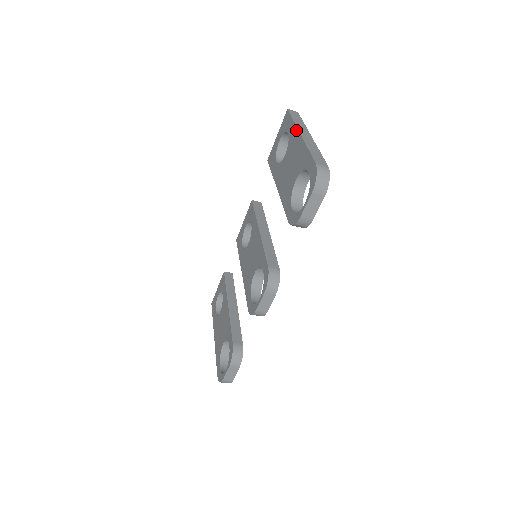
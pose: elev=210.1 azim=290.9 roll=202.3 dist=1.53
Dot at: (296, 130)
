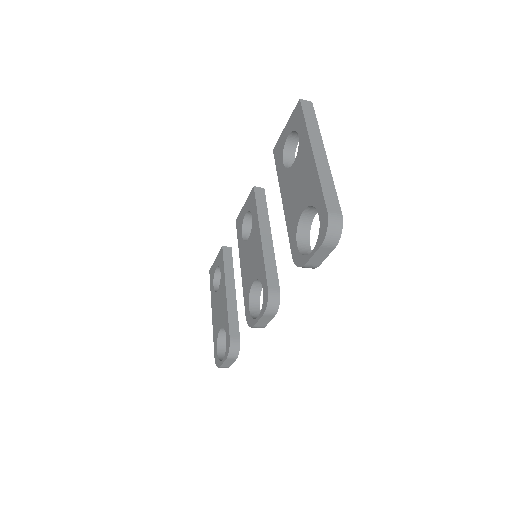
Dot at: (308, 141)
